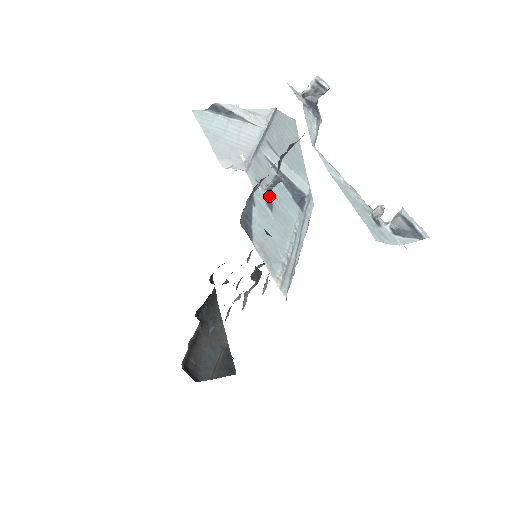
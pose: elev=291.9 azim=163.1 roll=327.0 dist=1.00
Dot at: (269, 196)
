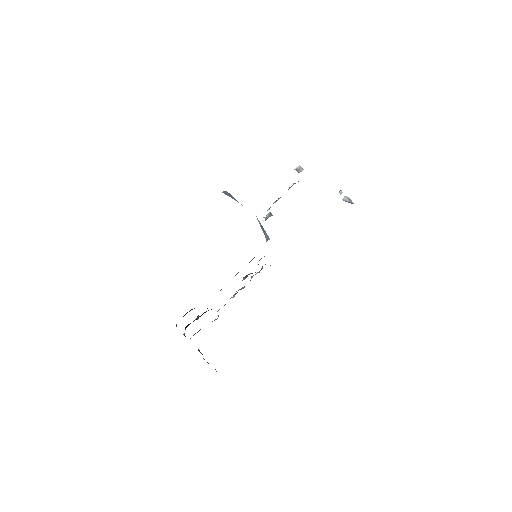
Dot at: occluded
